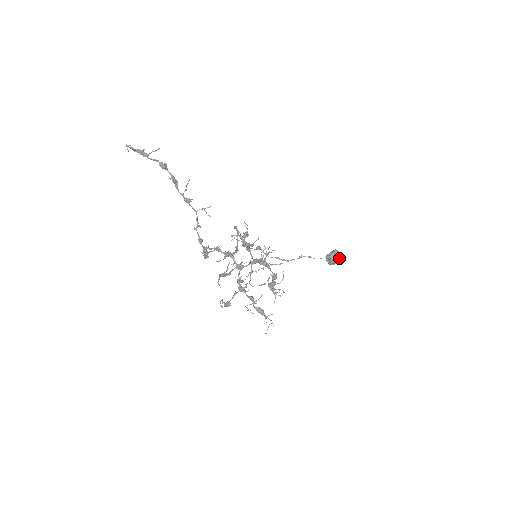
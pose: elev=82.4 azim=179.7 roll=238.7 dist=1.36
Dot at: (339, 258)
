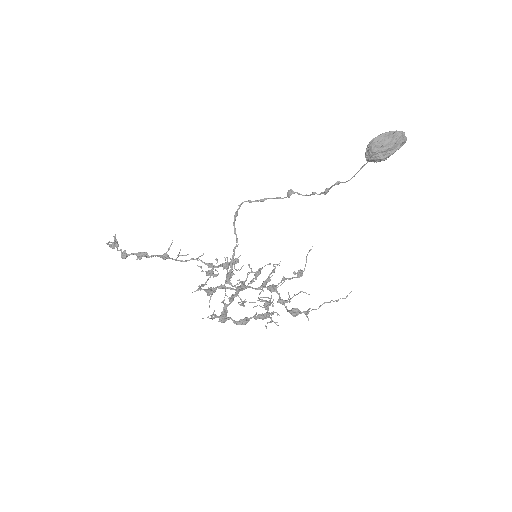
Dot at: (383, 153)
